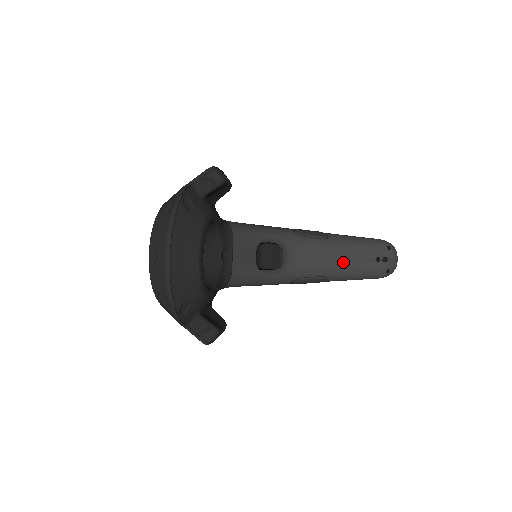
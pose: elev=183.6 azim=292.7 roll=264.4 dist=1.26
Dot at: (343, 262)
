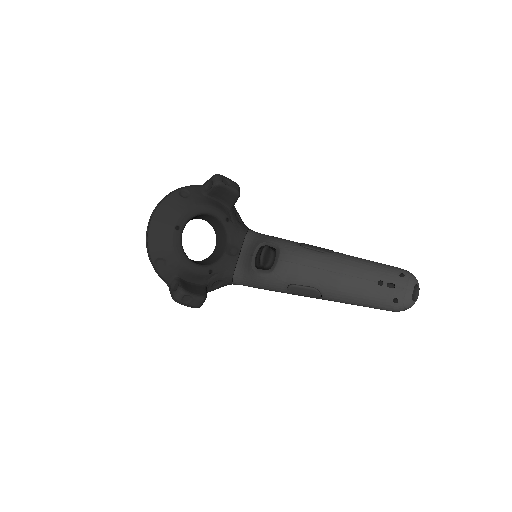
Dot at: (335, 276)
